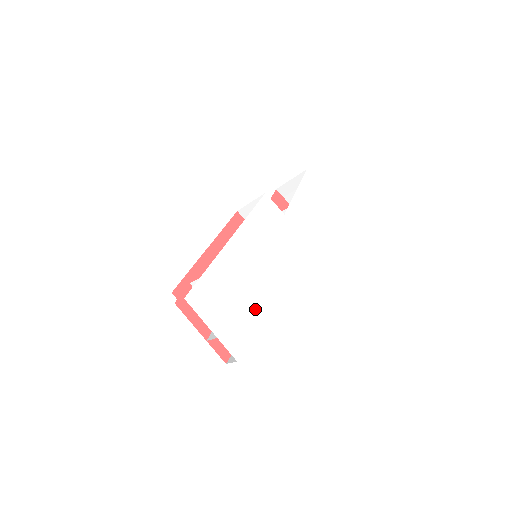
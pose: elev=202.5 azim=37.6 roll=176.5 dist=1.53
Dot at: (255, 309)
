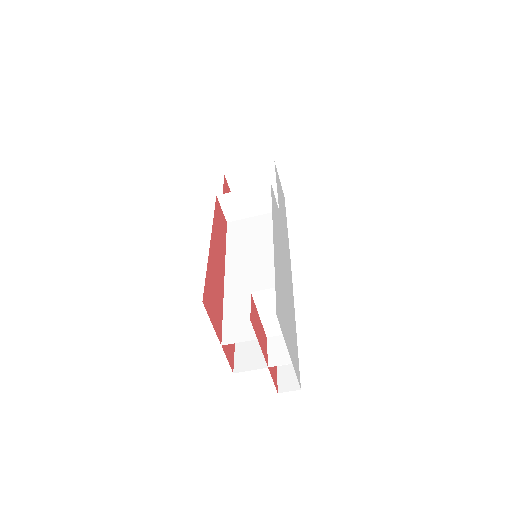
Dot at: (293, 323)
